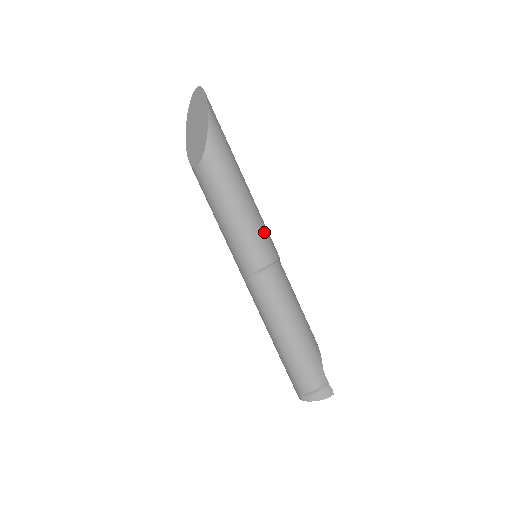
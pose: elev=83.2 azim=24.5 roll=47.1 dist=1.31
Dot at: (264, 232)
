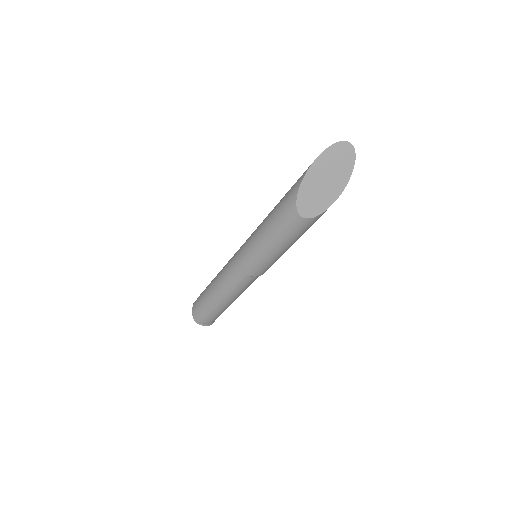
Dot at: occluded
